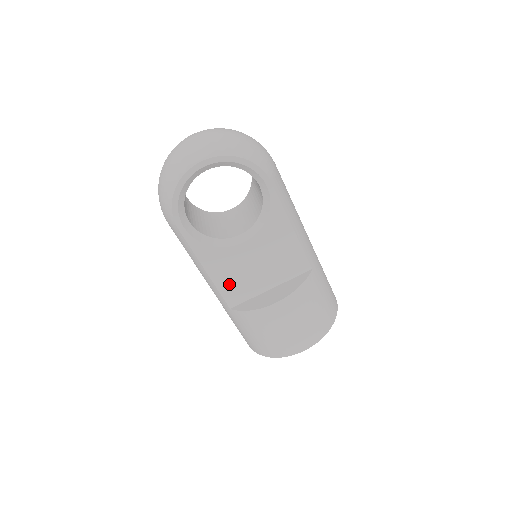
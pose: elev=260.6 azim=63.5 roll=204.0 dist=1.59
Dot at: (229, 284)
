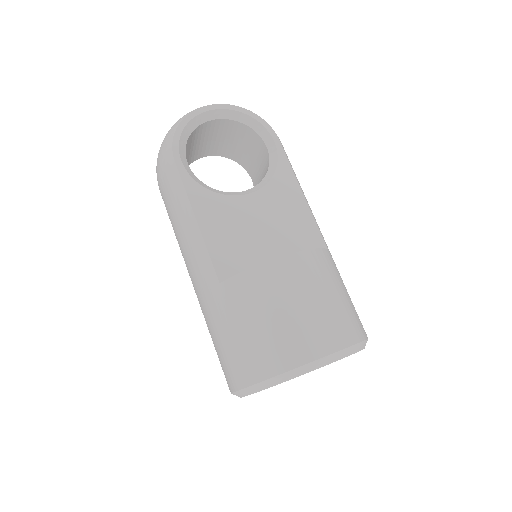
Dot at: (223, 245)
